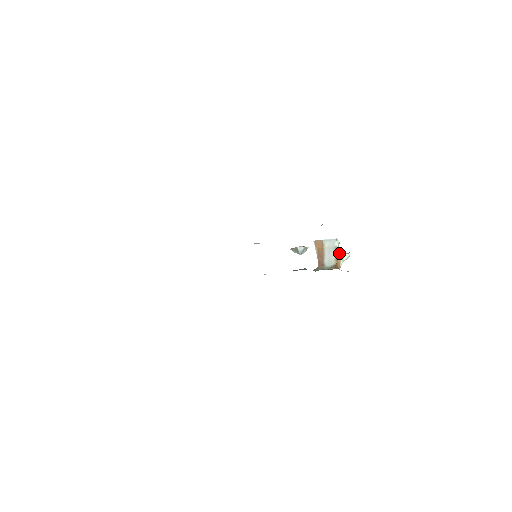
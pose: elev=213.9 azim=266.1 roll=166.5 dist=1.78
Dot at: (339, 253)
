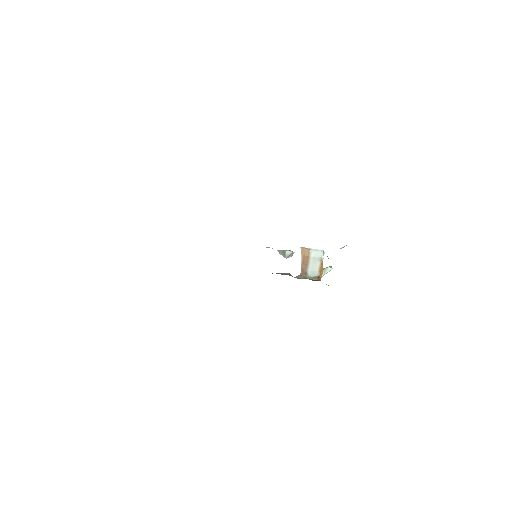
Dot at: occluded
